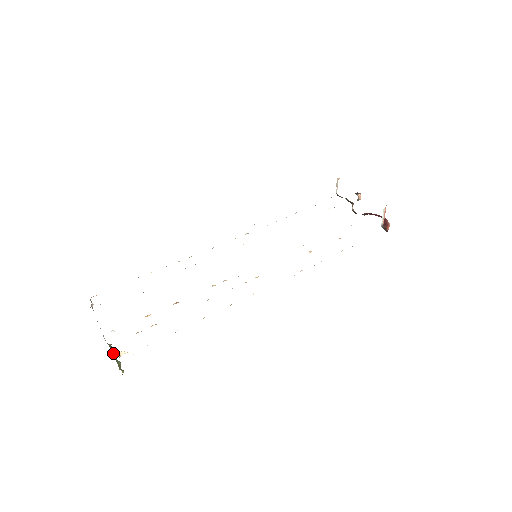
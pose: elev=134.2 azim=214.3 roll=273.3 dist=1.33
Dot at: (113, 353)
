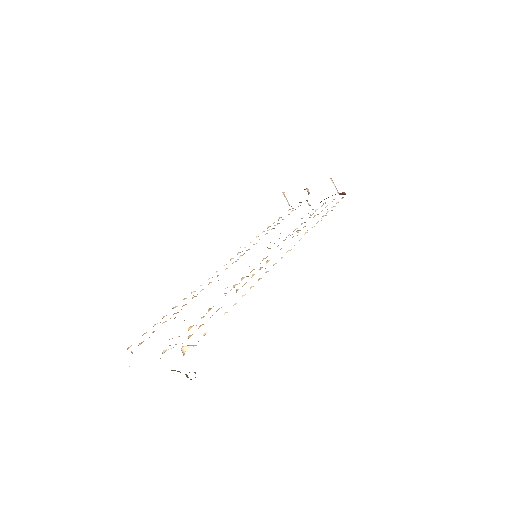
Dot at: occluded
